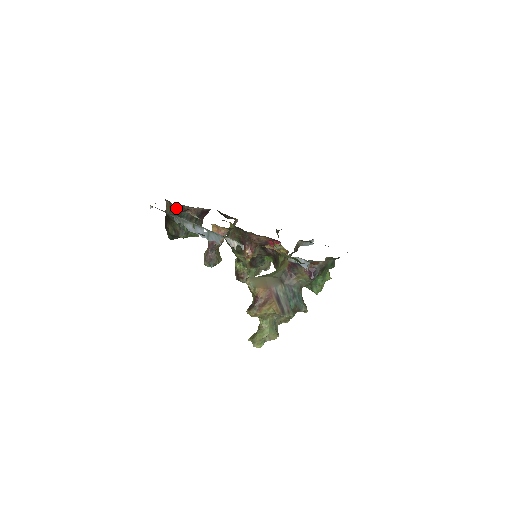
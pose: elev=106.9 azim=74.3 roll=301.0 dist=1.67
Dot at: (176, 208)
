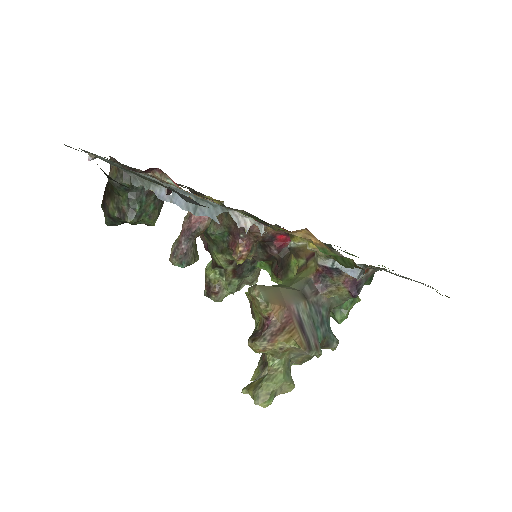
Dot at: occluded
